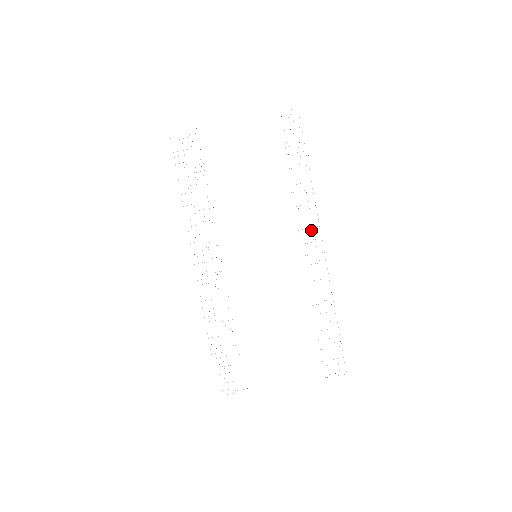
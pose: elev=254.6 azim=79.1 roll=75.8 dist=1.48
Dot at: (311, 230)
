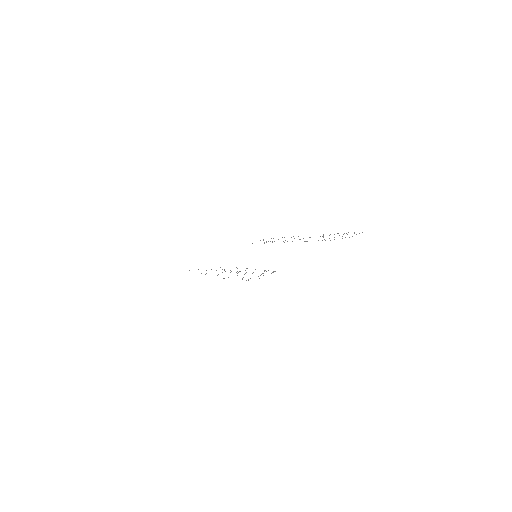
Dot at: occluded
